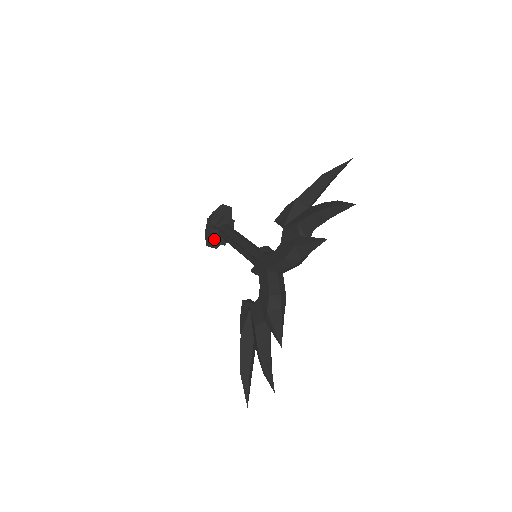
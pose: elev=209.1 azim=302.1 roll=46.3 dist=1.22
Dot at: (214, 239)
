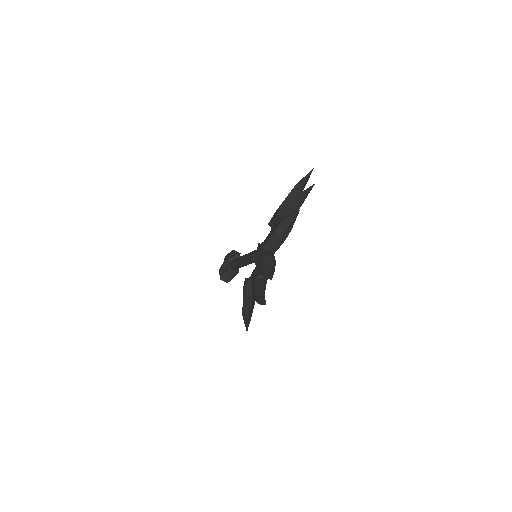
Dot at: (226, 270)
